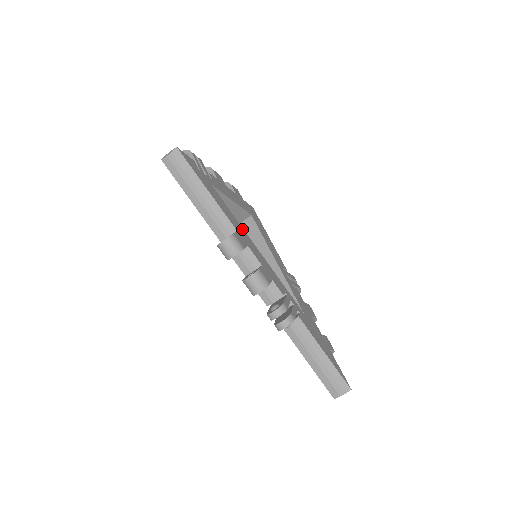
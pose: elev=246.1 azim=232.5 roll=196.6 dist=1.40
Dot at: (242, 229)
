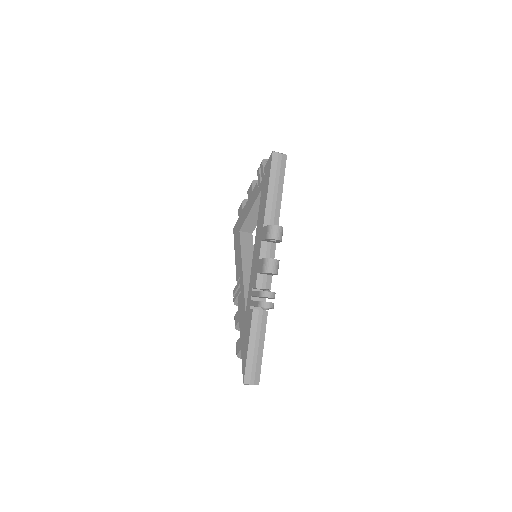
Dot at: occluded
